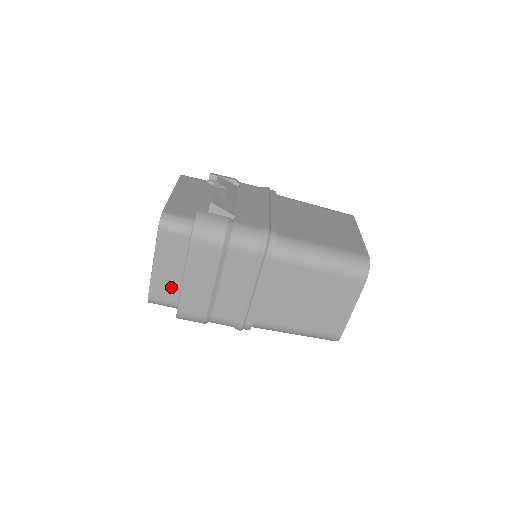
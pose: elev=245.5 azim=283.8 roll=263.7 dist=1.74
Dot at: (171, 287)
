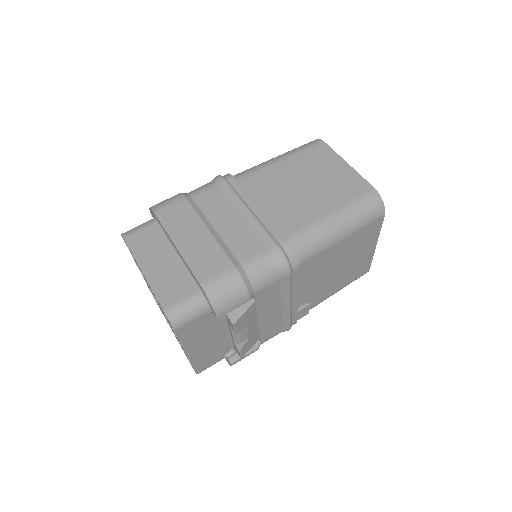
Dot at: (177, 278)
